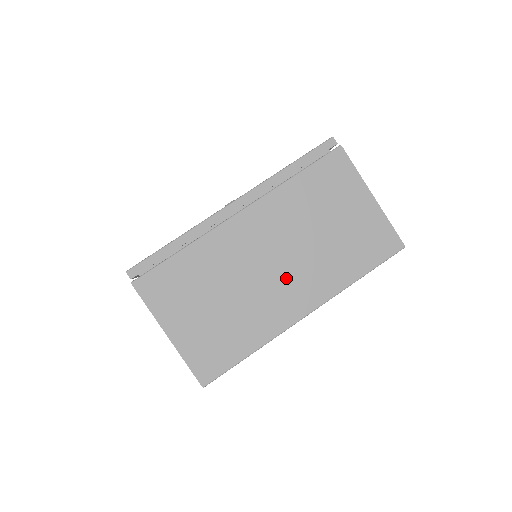
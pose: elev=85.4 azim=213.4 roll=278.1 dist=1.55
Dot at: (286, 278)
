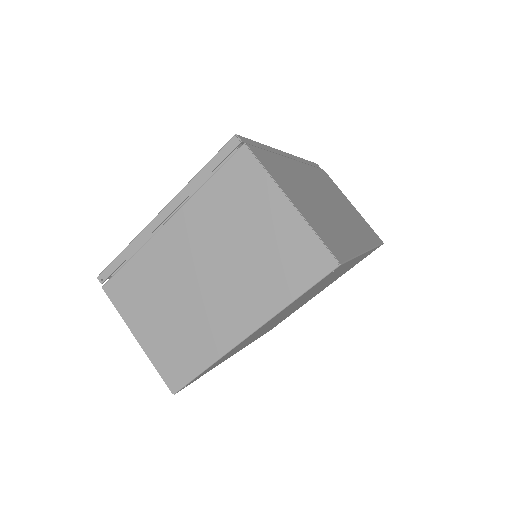
Dot at: (342, 218)
